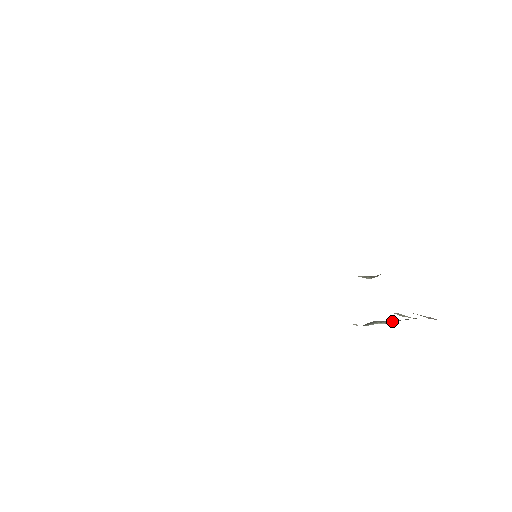
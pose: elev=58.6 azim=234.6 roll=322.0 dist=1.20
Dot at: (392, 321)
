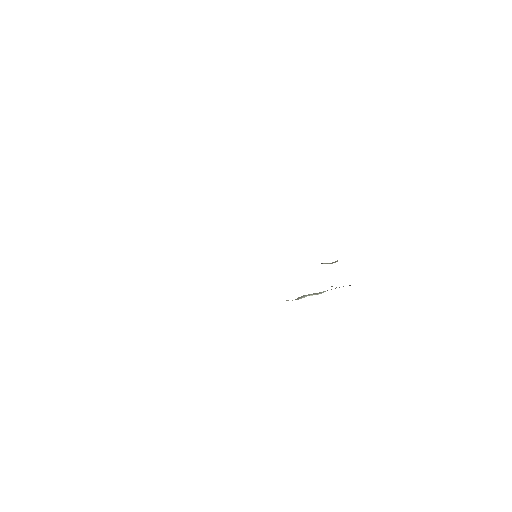
Dot at: (320, 292)
